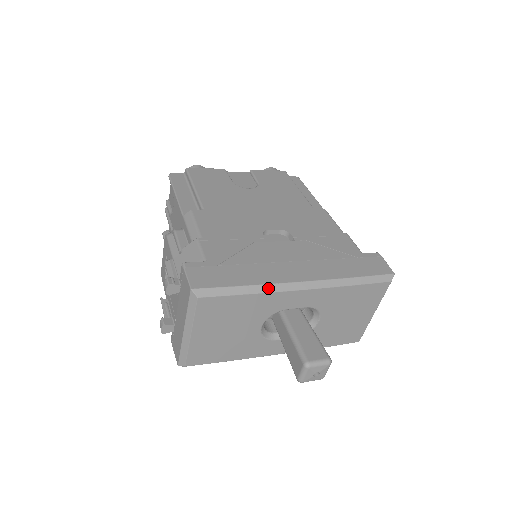
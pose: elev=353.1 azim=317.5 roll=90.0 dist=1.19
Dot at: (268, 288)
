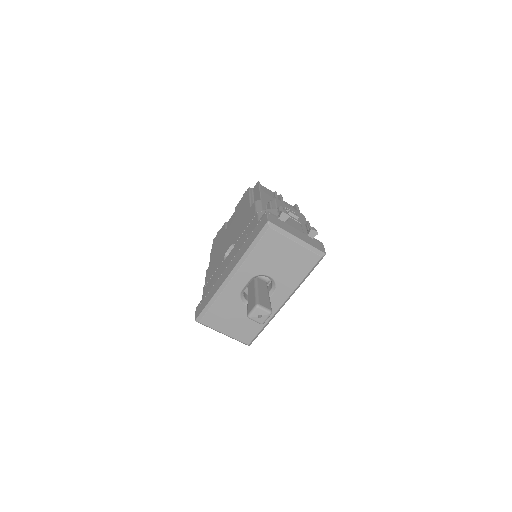
Dot at: (218, 293)
